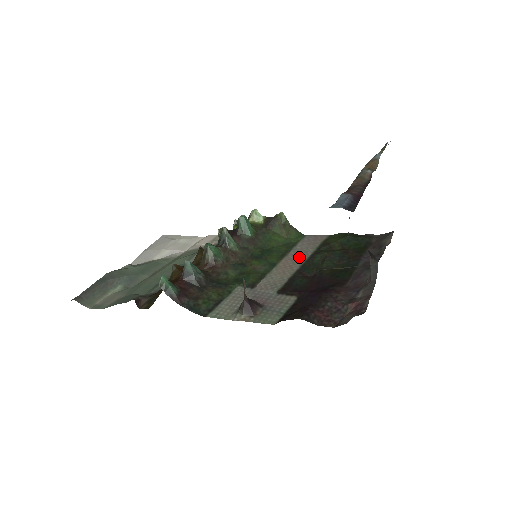
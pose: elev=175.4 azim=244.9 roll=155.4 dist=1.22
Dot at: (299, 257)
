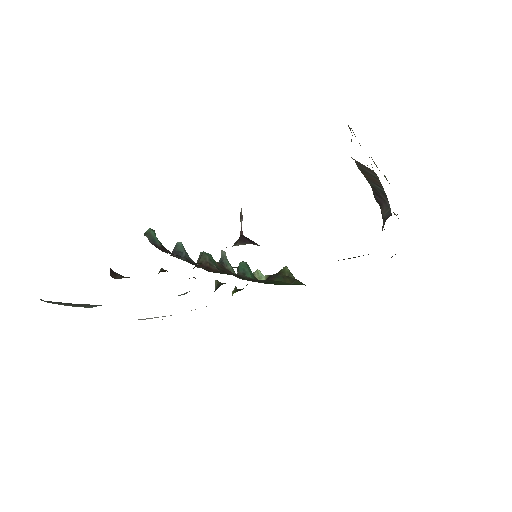
Dot at: occluded
